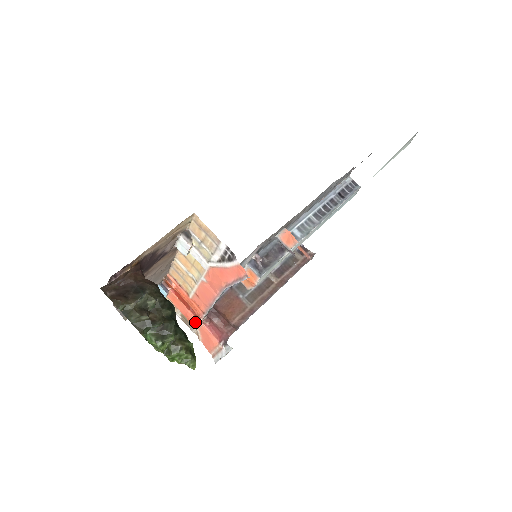
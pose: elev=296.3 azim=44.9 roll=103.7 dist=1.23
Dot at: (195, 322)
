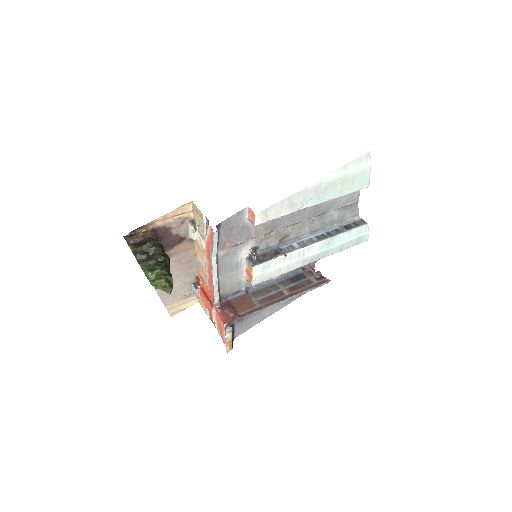
Dot at: (211, 310)
